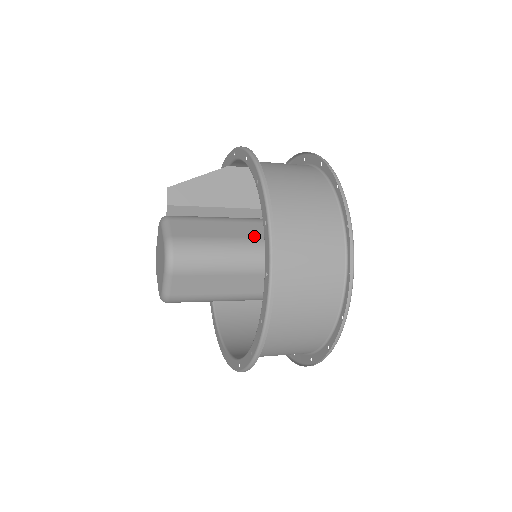
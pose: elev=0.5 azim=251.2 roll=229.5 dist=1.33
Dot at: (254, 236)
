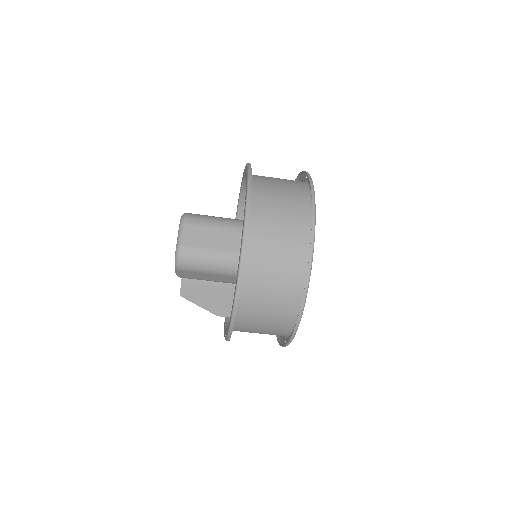
Dot at: occluded
